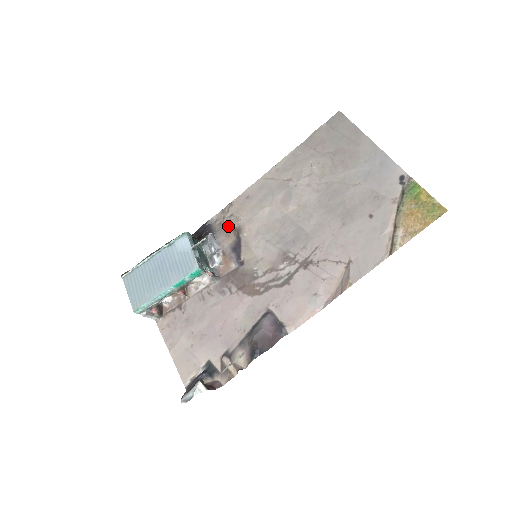
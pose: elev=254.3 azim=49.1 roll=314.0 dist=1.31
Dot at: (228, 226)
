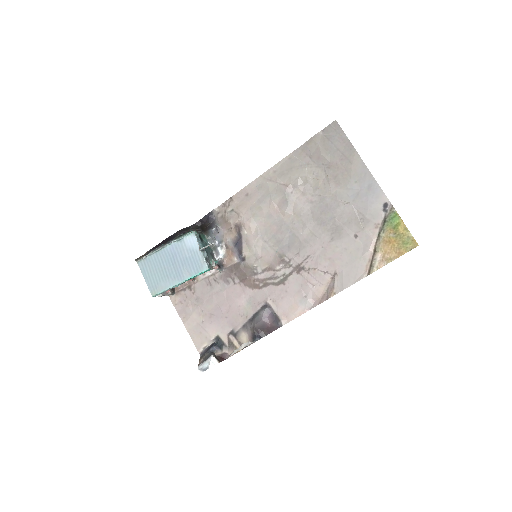
Dot at: (230, 221)
